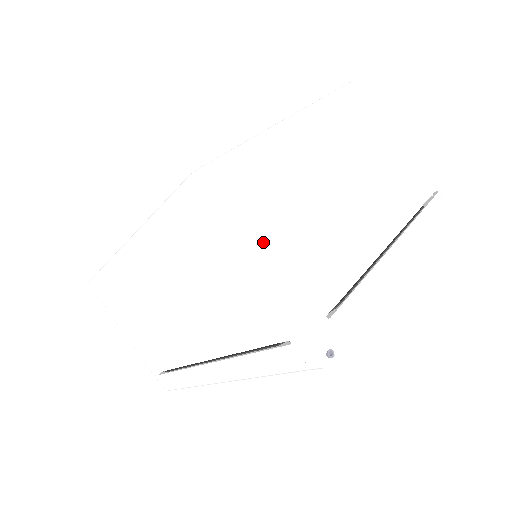
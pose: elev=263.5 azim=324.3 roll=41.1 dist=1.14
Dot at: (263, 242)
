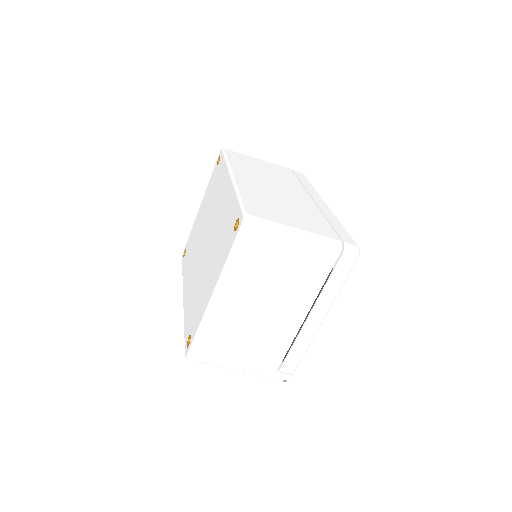
Dot at: (232, 365)
